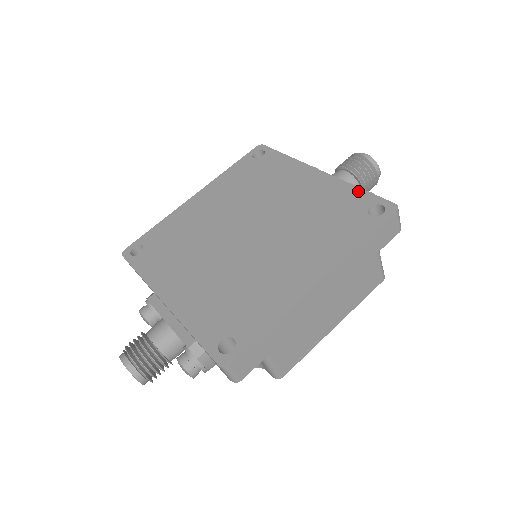
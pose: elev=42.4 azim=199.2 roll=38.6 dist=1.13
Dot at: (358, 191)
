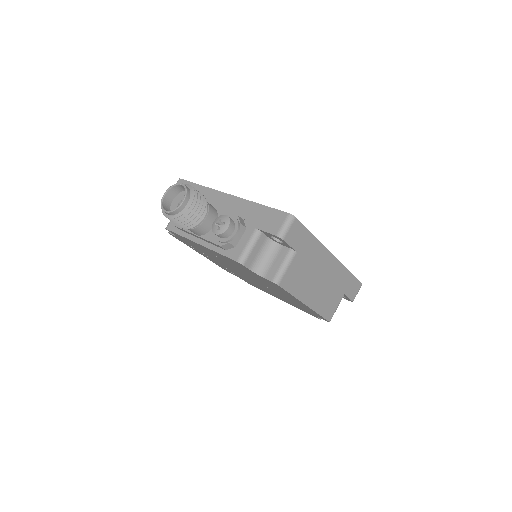
Dot at: occluded
